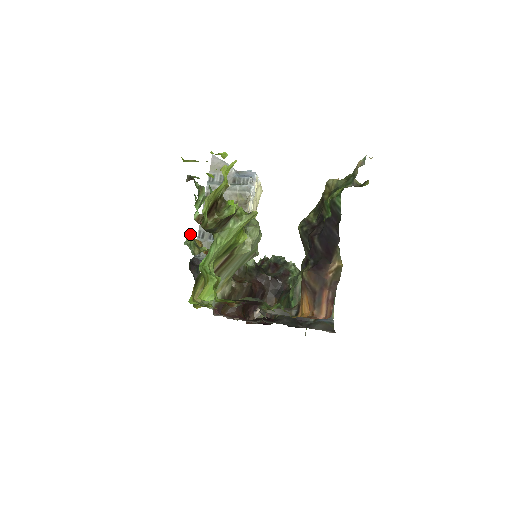
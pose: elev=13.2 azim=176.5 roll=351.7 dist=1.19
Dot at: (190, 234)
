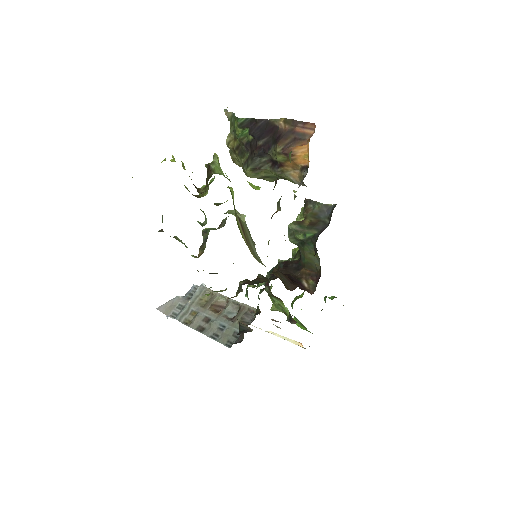
Dot at: (206, 294)
